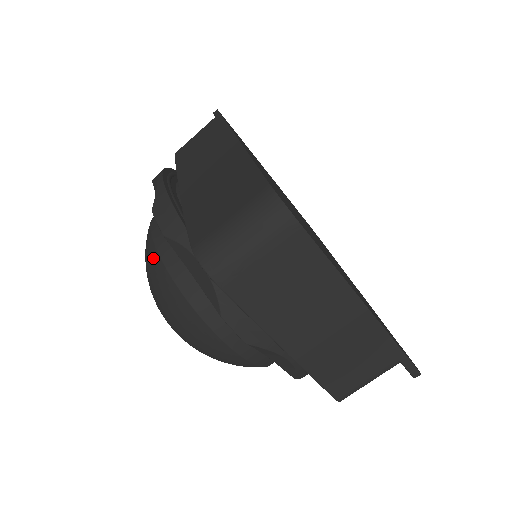
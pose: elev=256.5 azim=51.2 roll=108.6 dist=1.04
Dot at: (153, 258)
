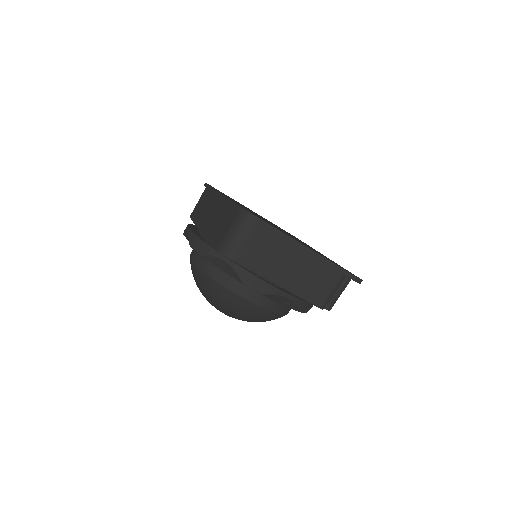
Dot at: (198, 272)
